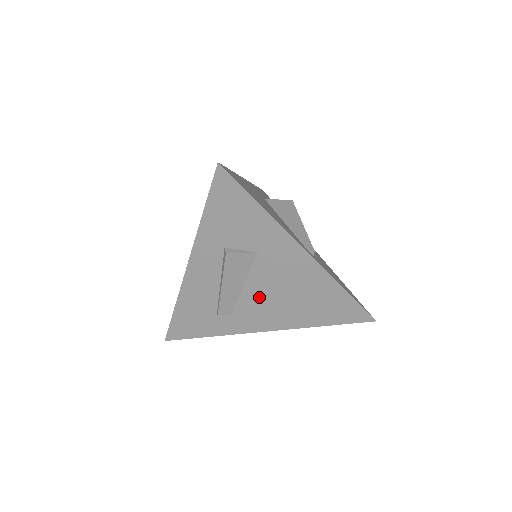
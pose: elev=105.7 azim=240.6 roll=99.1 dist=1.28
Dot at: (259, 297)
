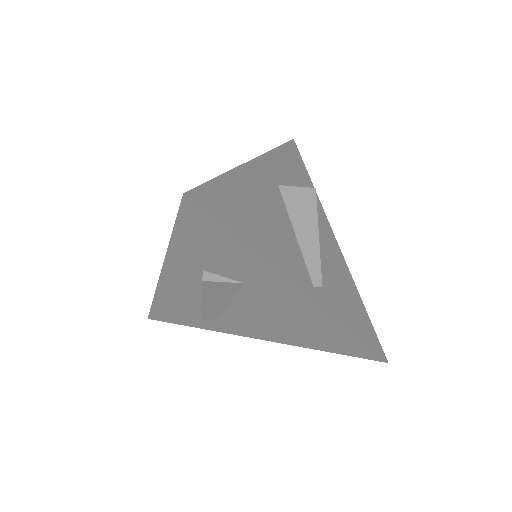
Dot at: (248, 315)
